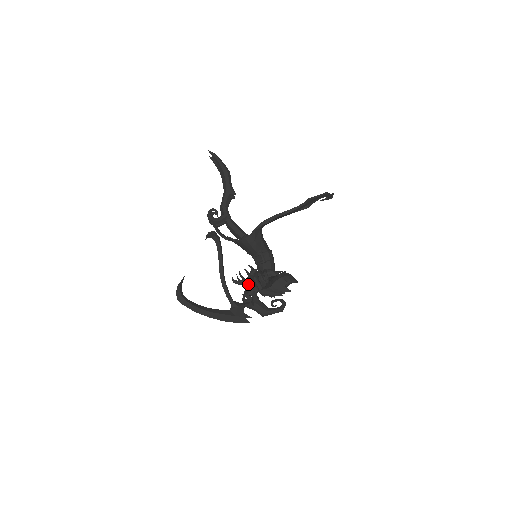
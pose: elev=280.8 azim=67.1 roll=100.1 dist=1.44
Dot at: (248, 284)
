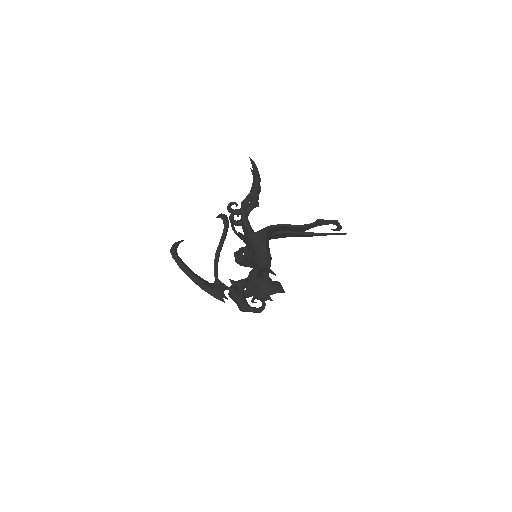
Dot at: (244, 295)
